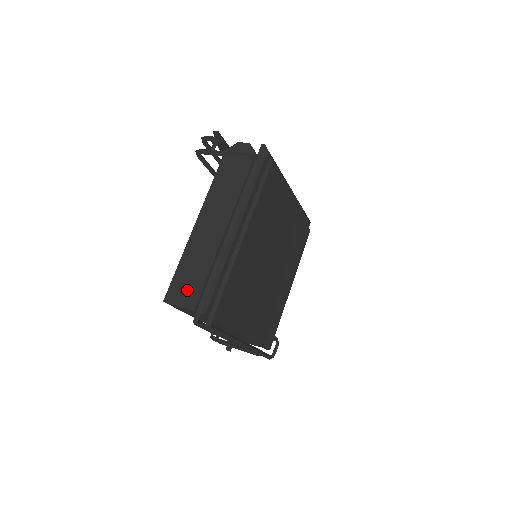
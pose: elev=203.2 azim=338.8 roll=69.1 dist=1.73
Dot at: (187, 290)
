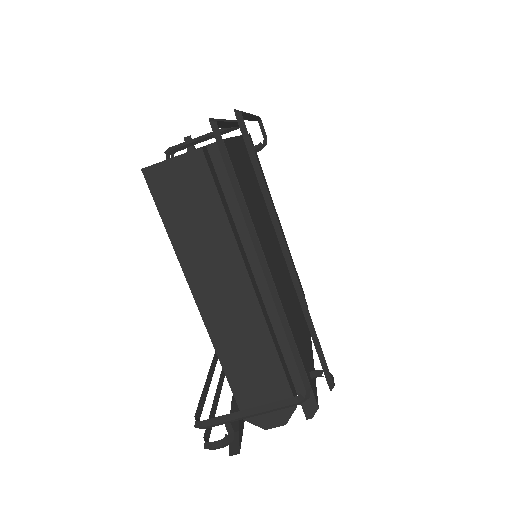
Dot at: occluded
